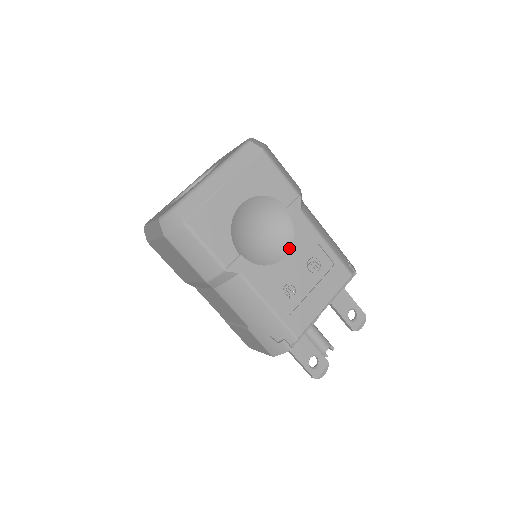
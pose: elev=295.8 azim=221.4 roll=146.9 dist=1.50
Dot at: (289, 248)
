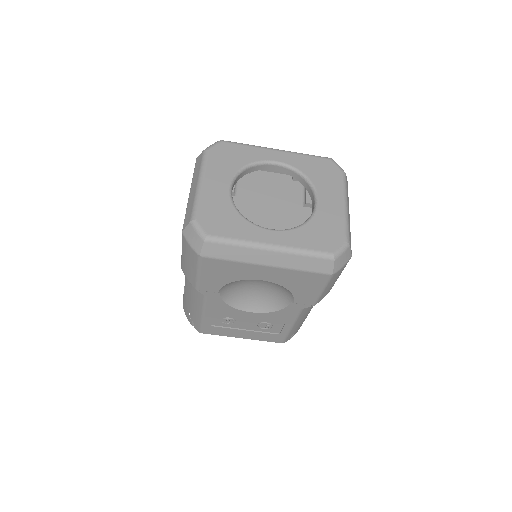
Dot at: (261, 312)
